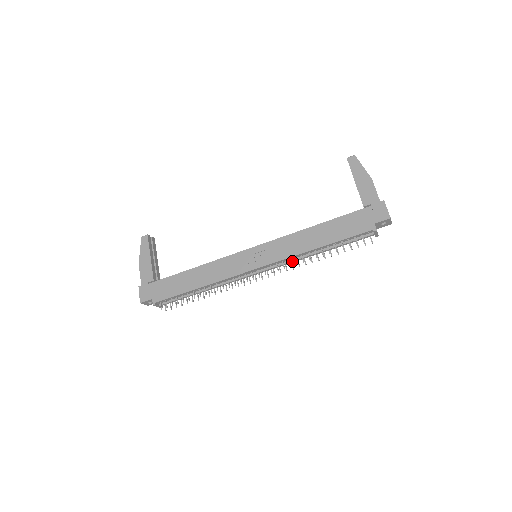
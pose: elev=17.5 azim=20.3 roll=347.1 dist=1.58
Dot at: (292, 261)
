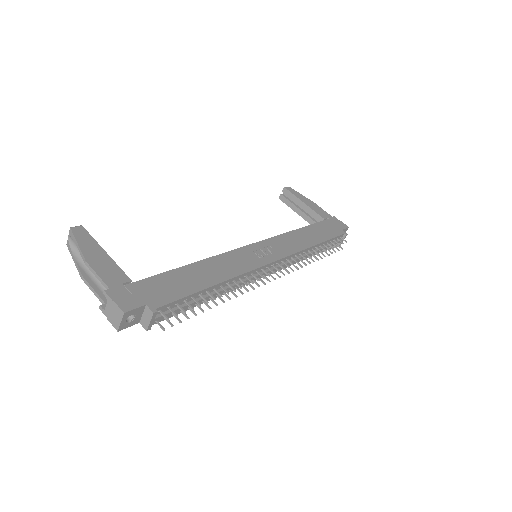
Dot at: (297, 259)
